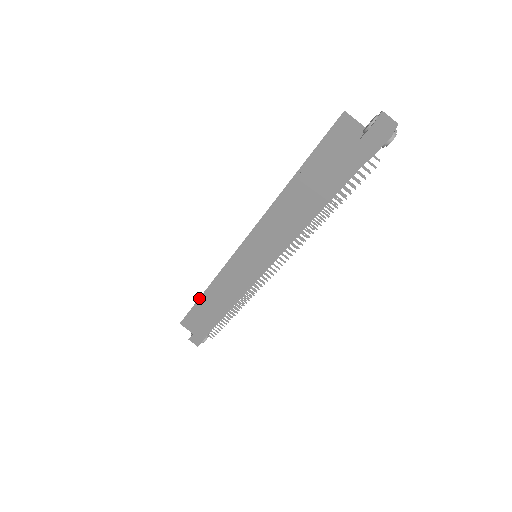
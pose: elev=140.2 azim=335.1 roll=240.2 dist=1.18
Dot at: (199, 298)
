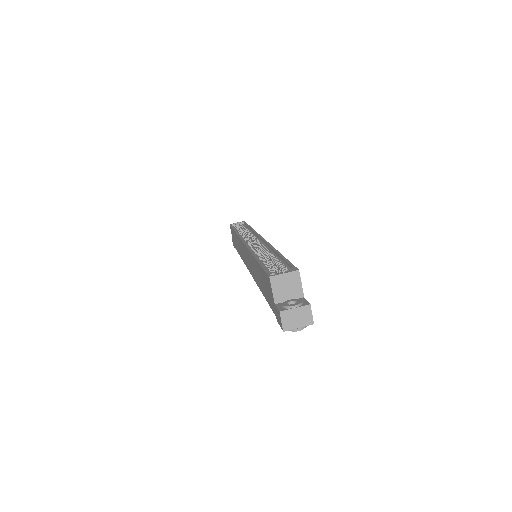
Dot at: (234, 230)
